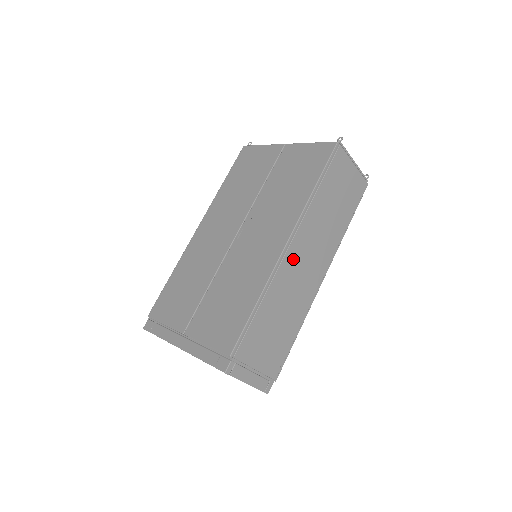
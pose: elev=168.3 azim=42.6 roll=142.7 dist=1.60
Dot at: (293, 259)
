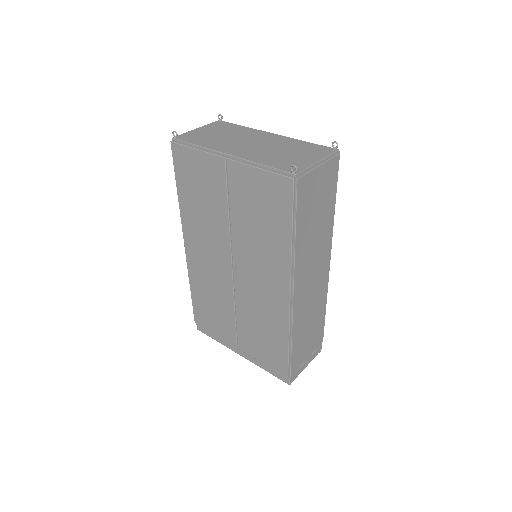
Dot at: (300, 294)
